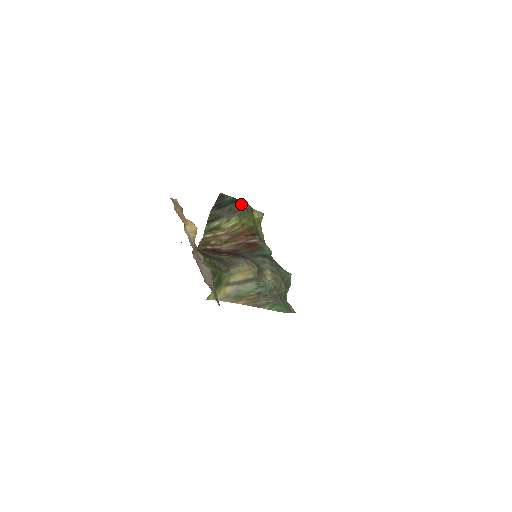
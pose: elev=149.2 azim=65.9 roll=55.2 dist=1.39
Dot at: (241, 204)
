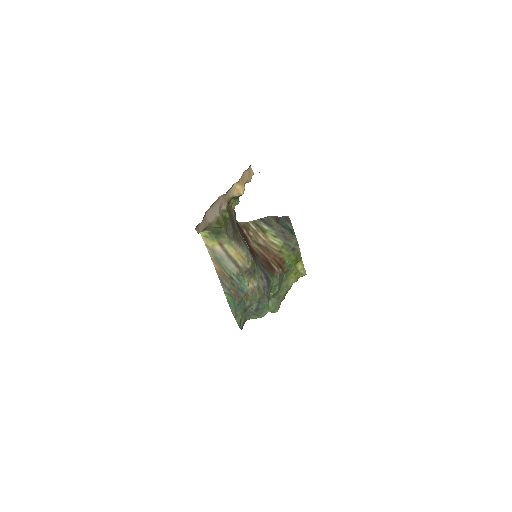
Dot at: (294, 239)
